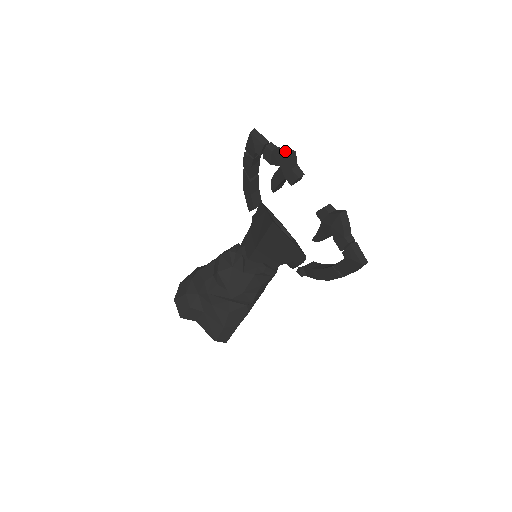
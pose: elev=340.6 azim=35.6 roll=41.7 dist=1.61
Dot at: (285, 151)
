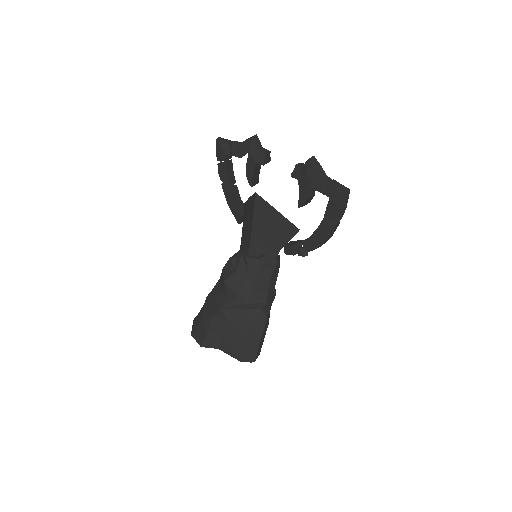
Dot at: (248, 138)
